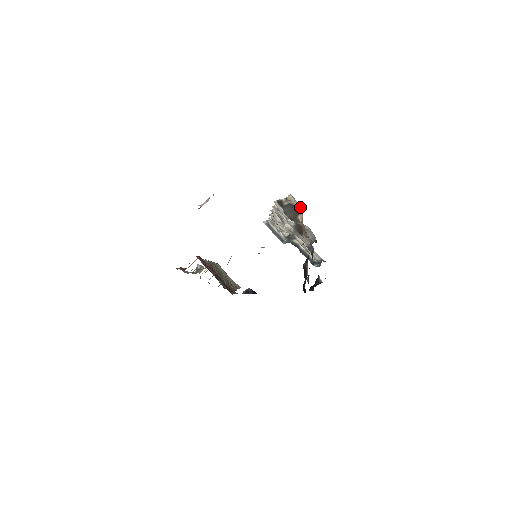
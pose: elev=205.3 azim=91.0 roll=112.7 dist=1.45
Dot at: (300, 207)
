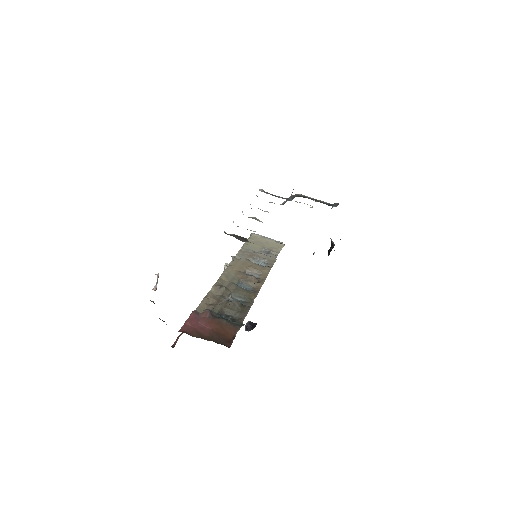
Dot at: occluded
